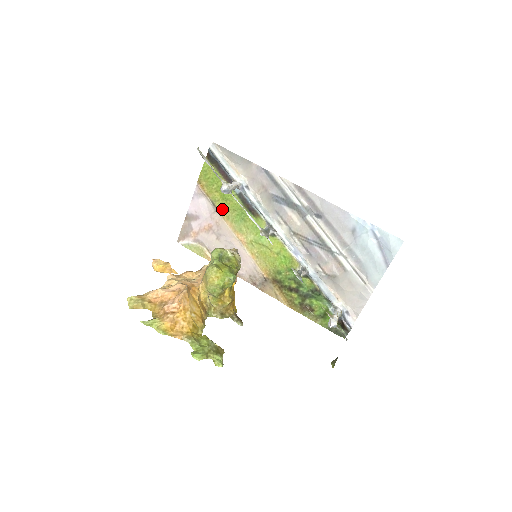
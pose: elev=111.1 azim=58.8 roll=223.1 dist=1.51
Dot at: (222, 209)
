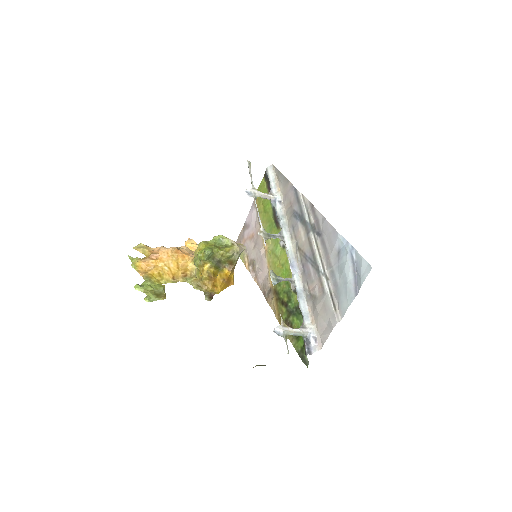
Dot at: (262, 220)
